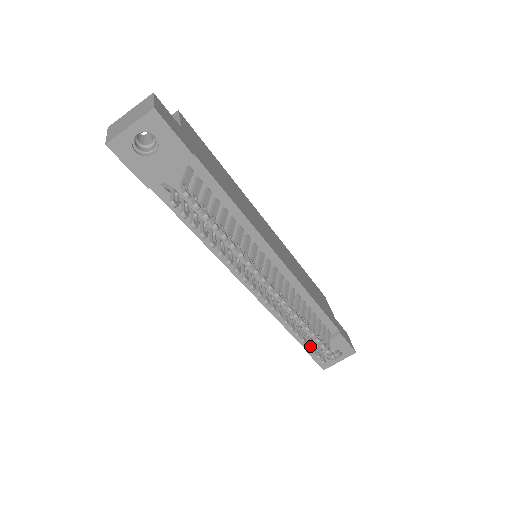
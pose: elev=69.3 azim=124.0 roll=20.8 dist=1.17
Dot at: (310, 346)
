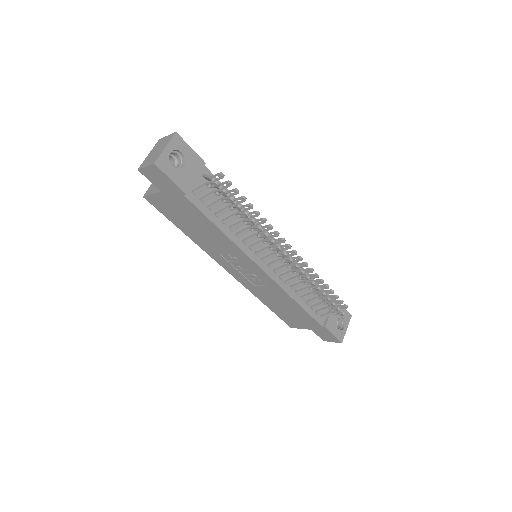
Dot at: (330, 299)
